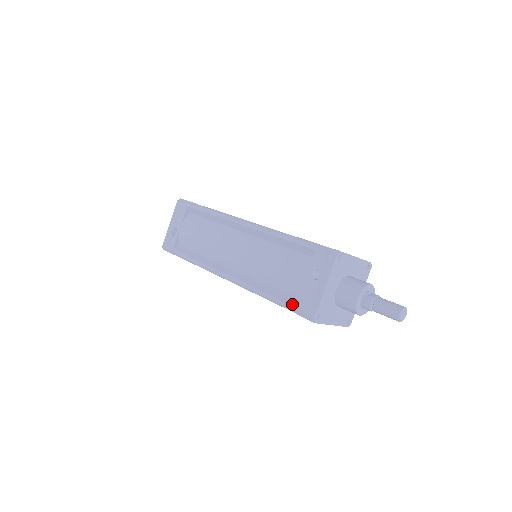
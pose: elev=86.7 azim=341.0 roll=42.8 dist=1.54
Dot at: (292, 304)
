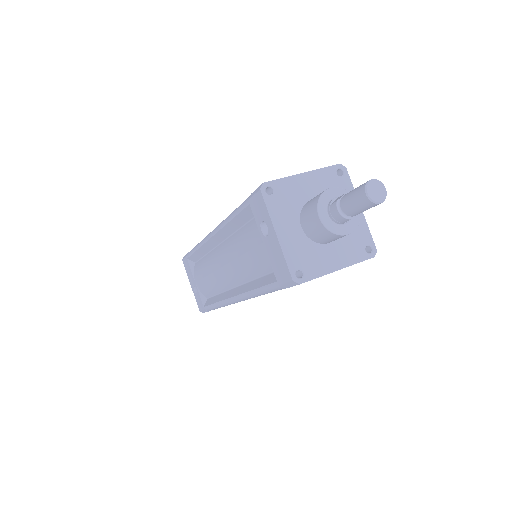
Dot at: (274, 281)
